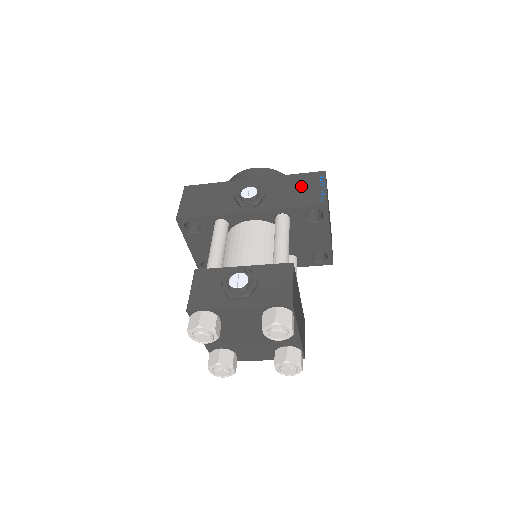
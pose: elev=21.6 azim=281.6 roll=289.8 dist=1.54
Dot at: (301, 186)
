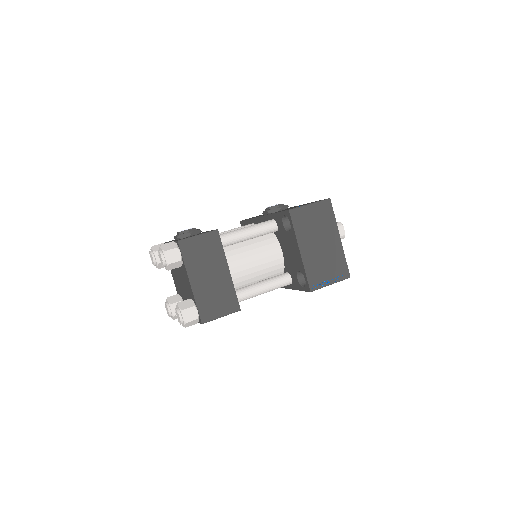
Dot at: occluded
